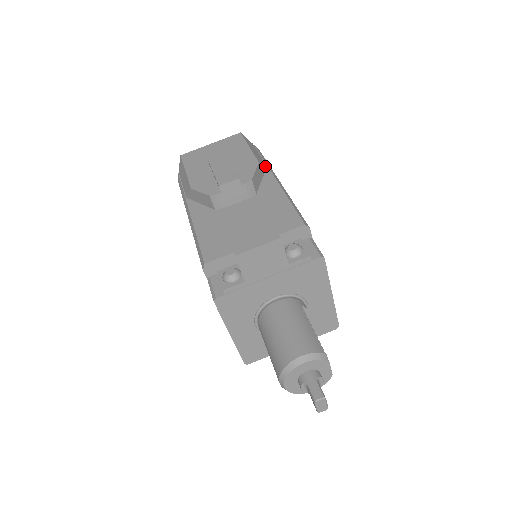
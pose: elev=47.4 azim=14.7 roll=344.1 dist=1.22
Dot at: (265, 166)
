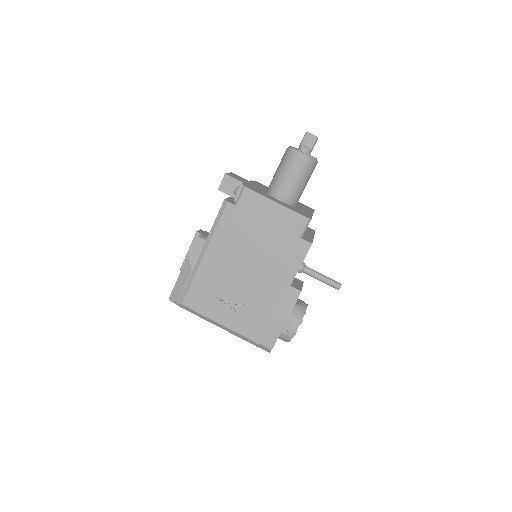
Dot at: occluded
